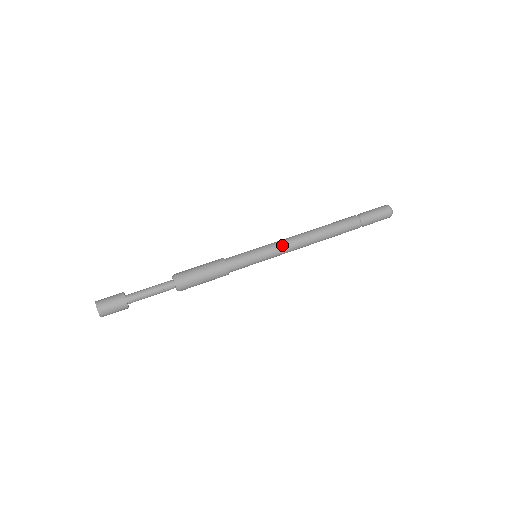
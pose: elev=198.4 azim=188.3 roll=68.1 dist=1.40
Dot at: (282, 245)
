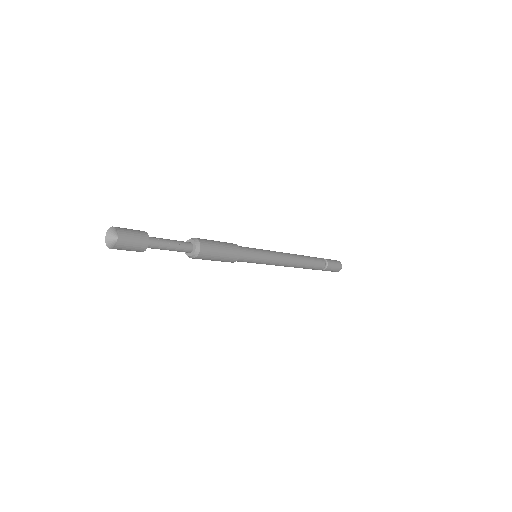
Dot at: (279, 255)
